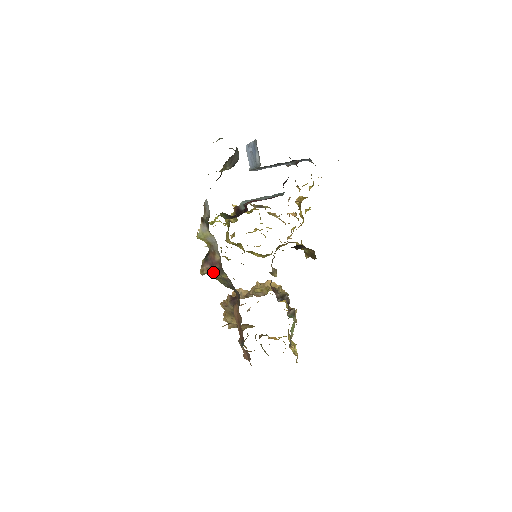
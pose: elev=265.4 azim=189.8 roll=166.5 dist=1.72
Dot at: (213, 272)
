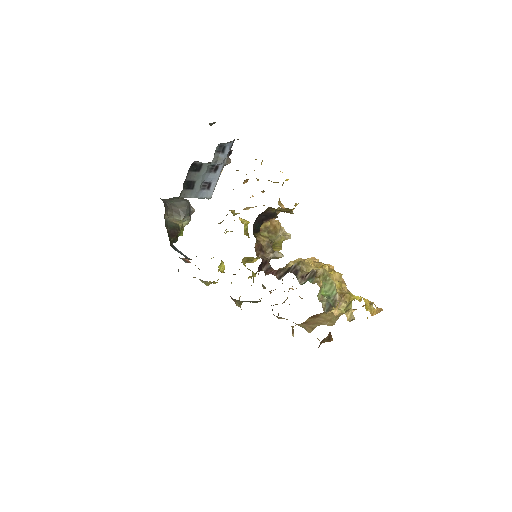
Dot at: (235, 300)
